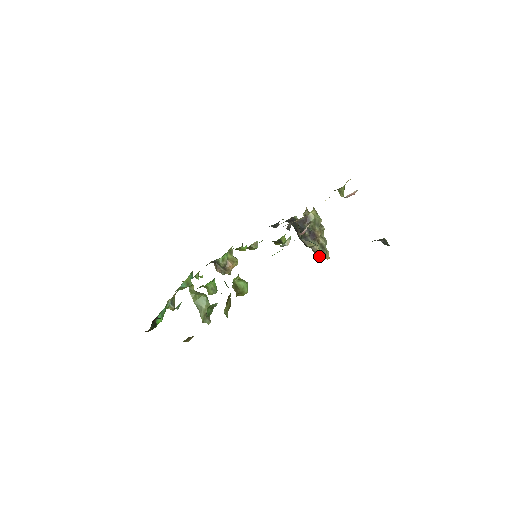
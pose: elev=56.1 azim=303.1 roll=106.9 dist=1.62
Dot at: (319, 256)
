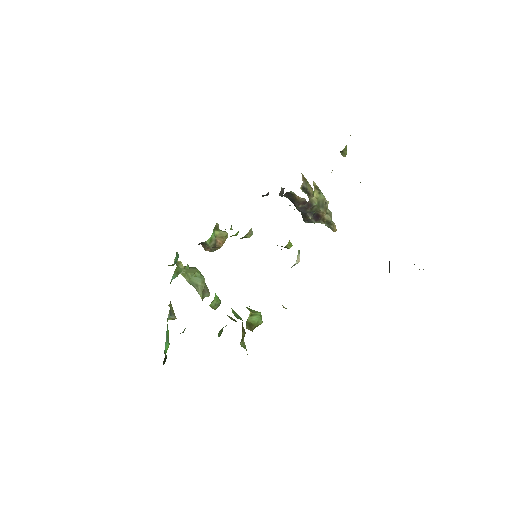
Dot at: occluded
